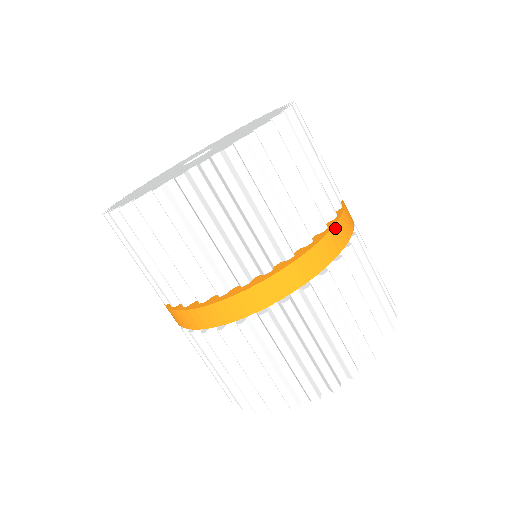
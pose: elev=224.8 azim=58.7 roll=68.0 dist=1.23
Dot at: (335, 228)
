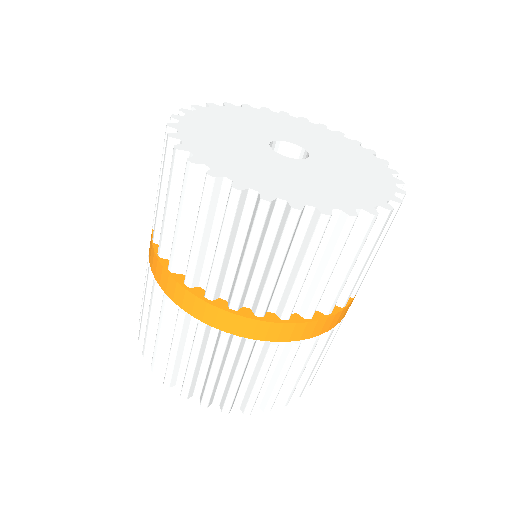
Dot at: occluded
